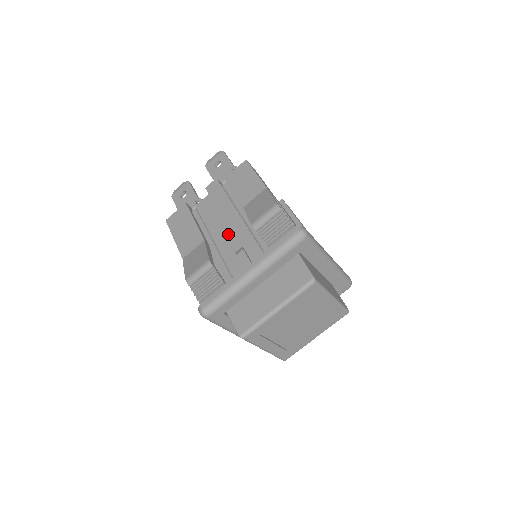
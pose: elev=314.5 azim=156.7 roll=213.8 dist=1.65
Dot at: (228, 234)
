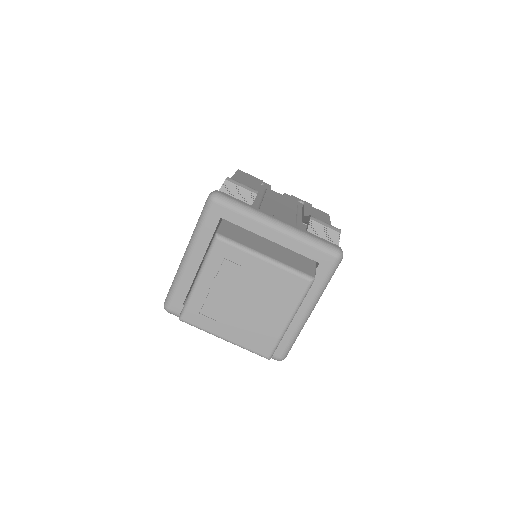
Dot at: (277, 210)
